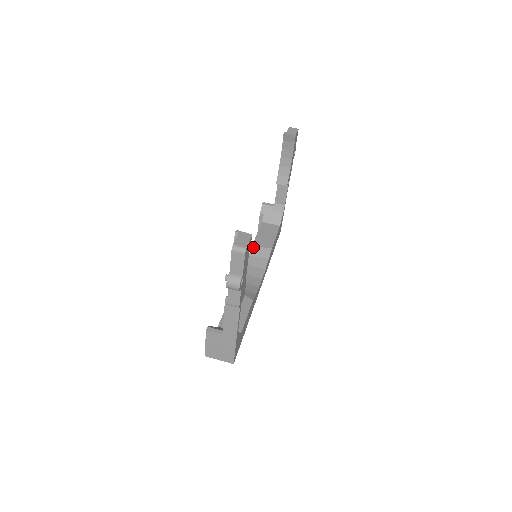
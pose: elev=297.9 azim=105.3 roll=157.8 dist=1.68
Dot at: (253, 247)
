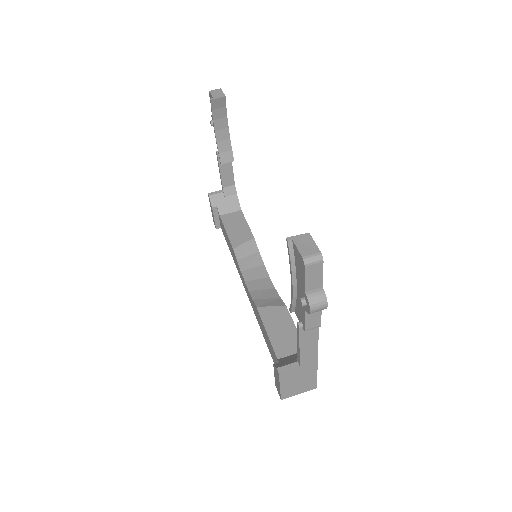
Dot at: (235, 248)
